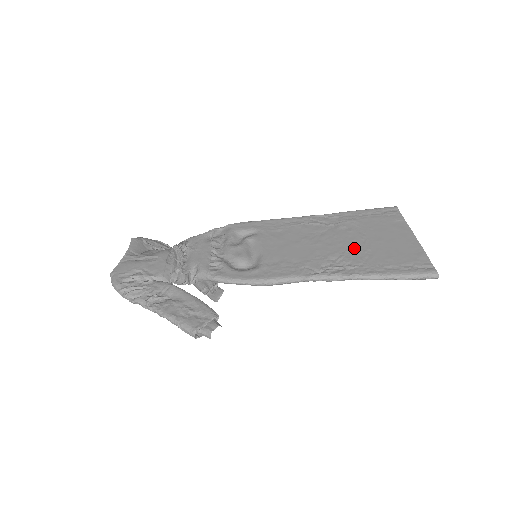
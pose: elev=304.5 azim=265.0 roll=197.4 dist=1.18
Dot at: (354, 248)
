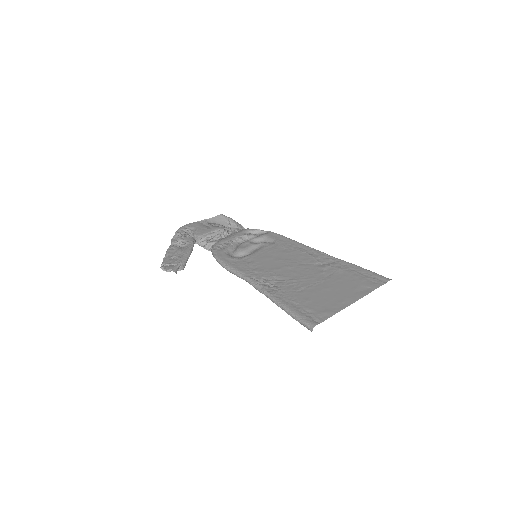
Dot at: (301, 281)
